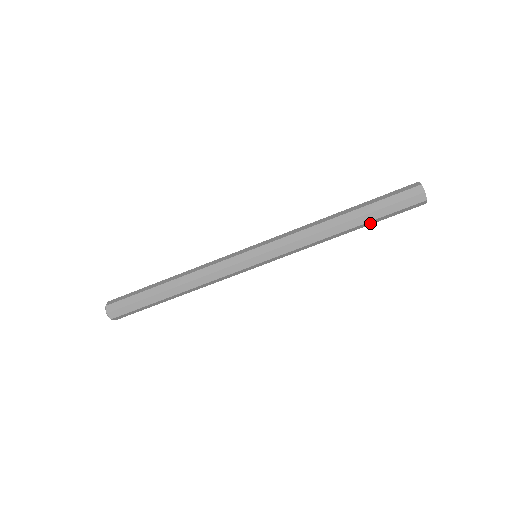
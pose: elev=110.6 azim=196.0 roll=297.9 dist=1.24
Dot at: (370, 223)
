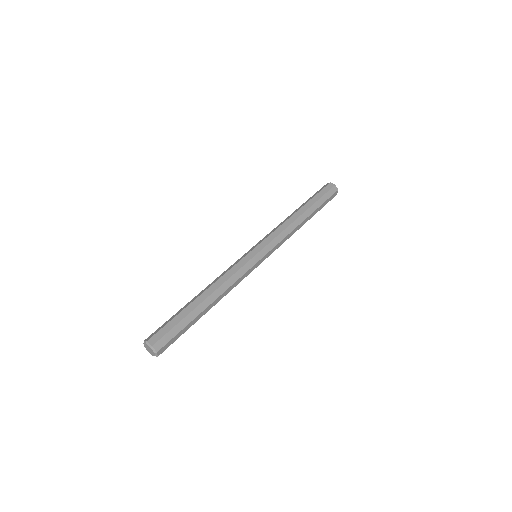
Dot at: (316, 212)
